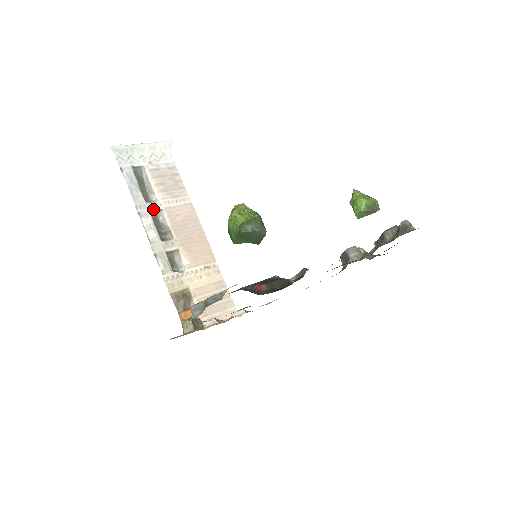
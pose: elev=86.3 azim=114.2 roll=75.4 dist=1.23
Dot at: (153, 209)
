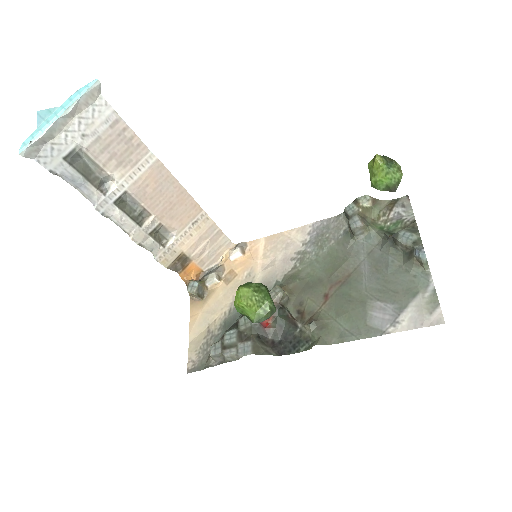
Dot at: (116, 198)
